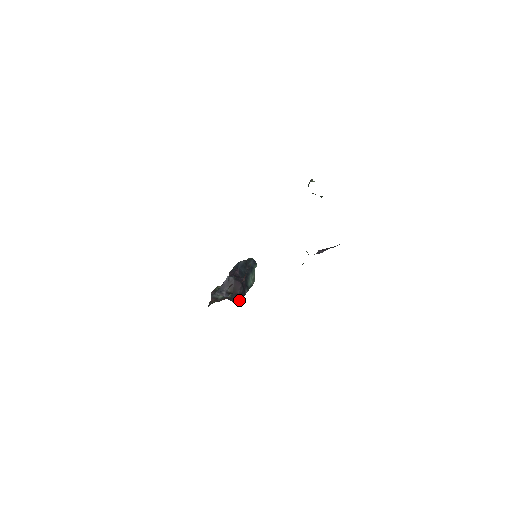
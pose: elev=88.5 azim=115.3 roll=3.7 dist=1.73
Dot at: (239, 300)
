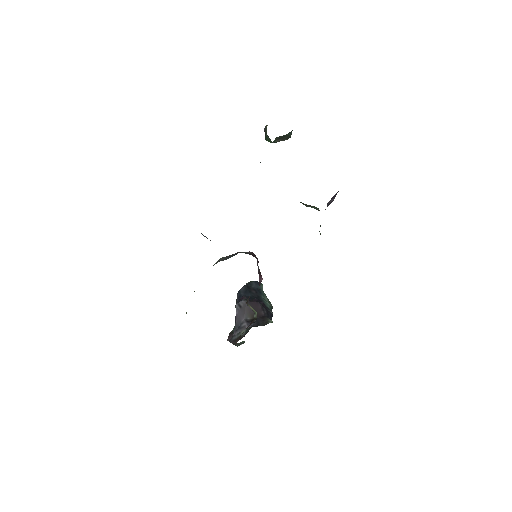
Dot at: (270, 321)
